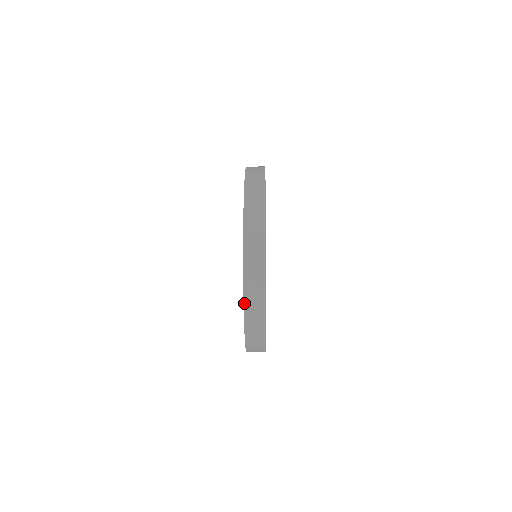
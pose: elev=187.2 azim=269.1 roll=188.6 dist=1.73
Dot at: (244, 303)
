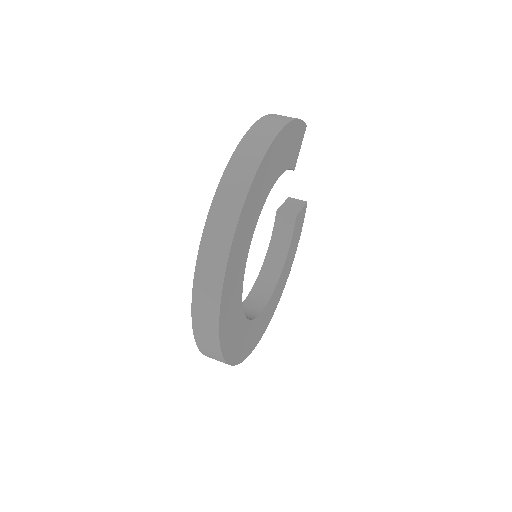
Dot at: occluded
